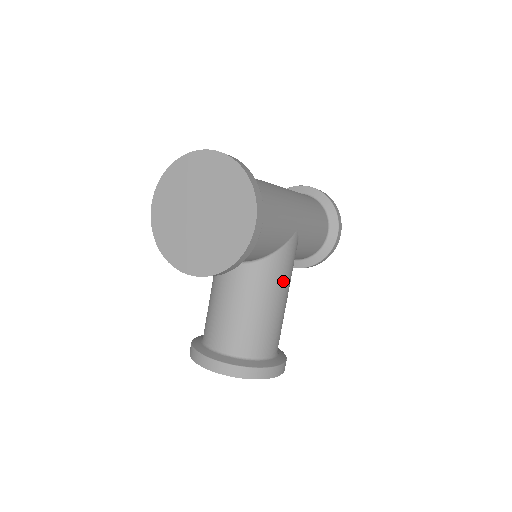
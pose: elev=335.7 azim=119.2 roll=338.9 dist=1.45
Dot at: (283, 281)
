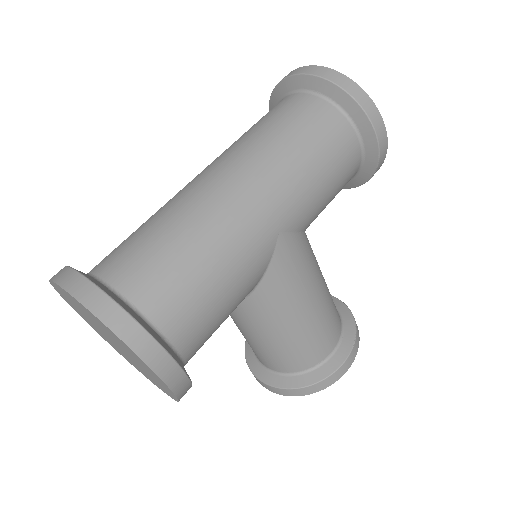
Dot at: (295, 295)
